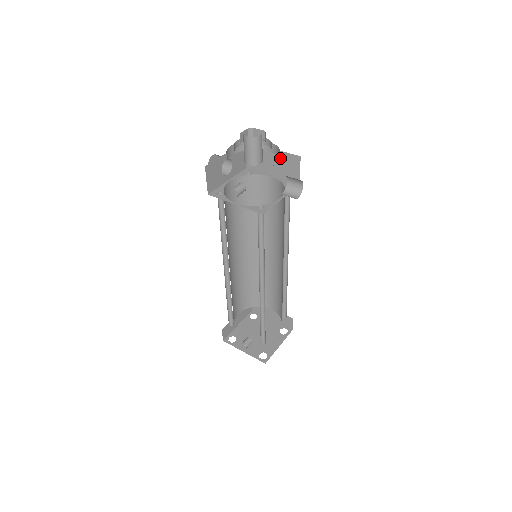
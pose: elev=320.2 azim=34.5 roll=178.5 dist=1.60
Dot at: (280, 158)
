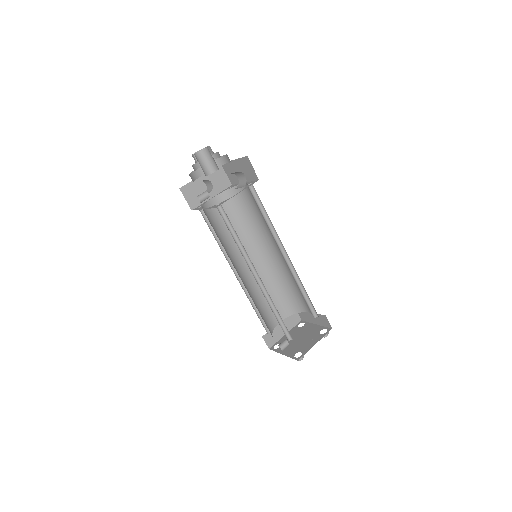
Dot at: (240, 165)
